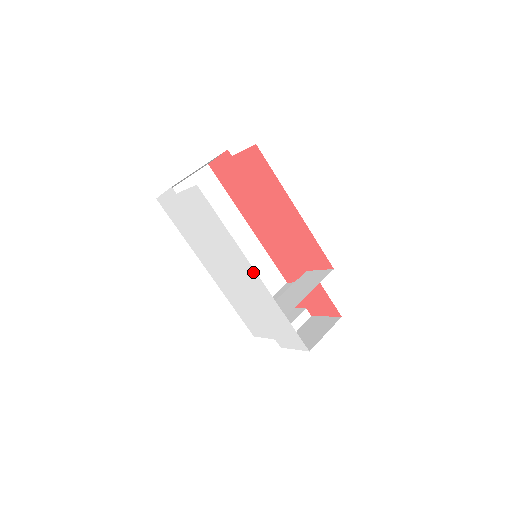
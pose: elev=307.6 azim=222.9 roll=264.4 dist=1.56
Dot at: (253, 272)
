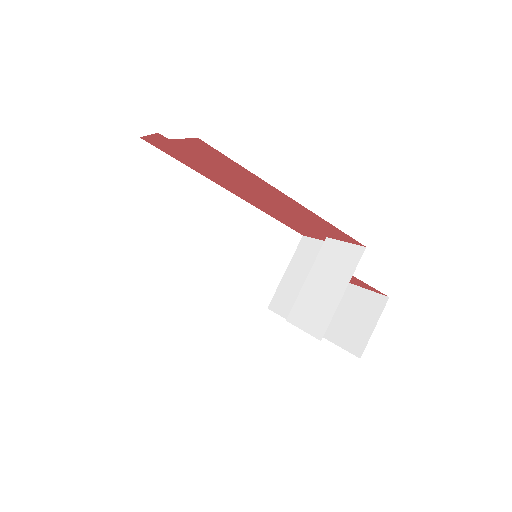
Dot at: occluded
